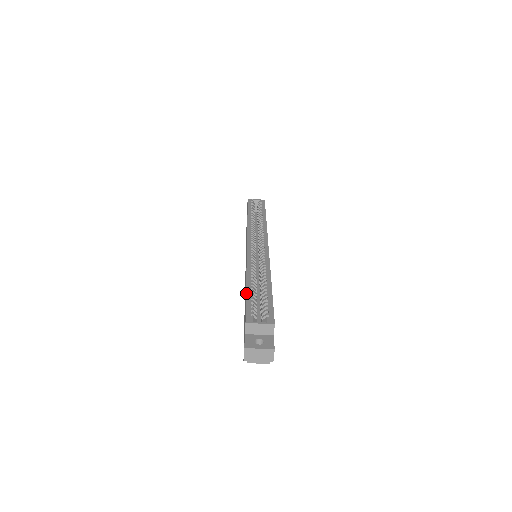
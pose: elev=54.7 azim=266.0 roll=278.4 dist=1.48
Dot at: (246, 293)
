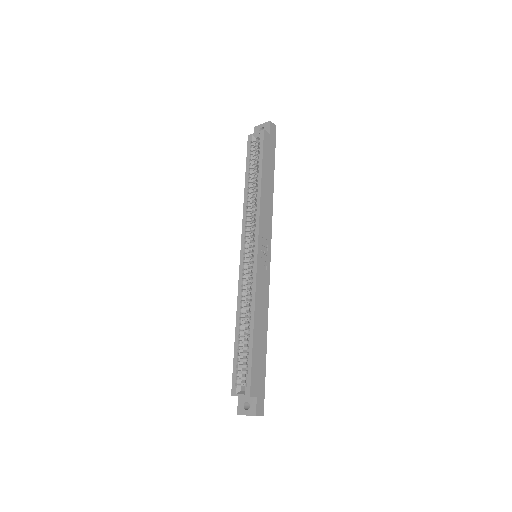
Dot at: (234, 350)
